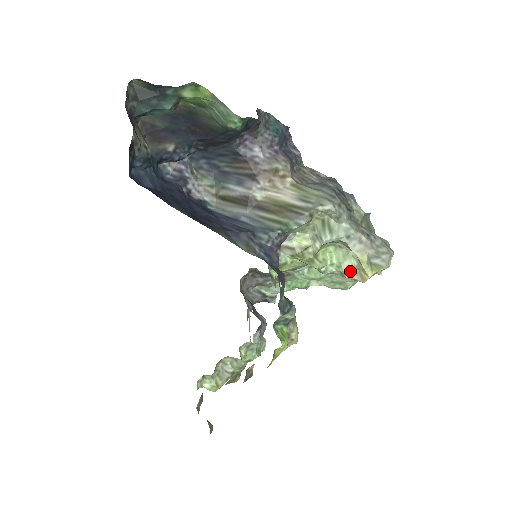
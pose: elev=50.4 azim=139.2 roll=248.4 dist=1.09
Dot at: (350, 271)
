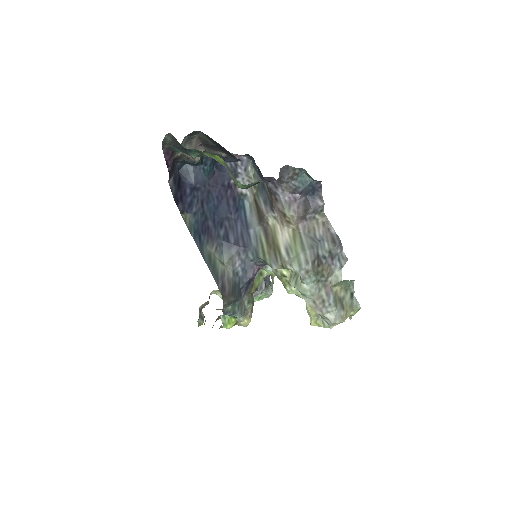
Dot at: occluded
